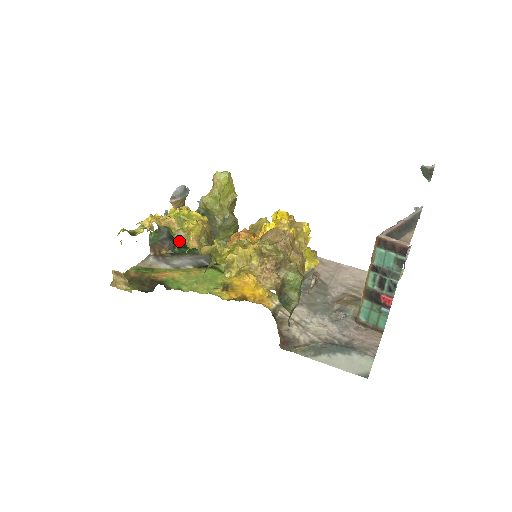
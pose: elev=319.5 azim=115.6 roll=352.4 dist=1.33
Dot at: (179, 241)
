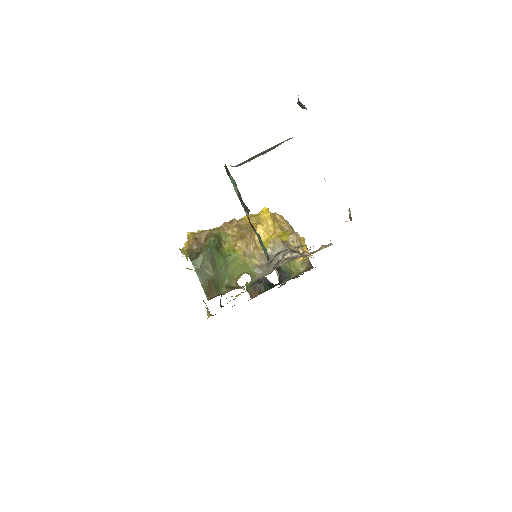
Dot at: occluded
